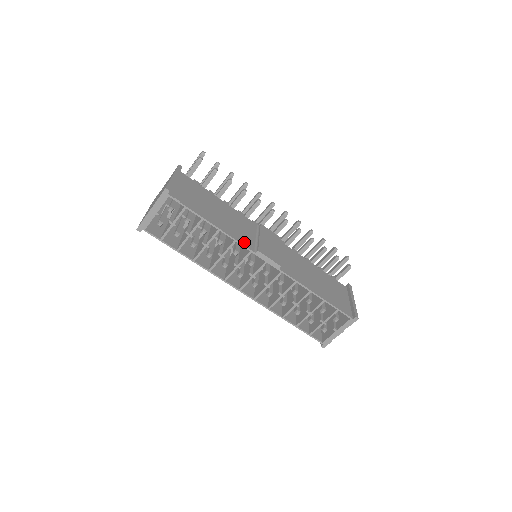
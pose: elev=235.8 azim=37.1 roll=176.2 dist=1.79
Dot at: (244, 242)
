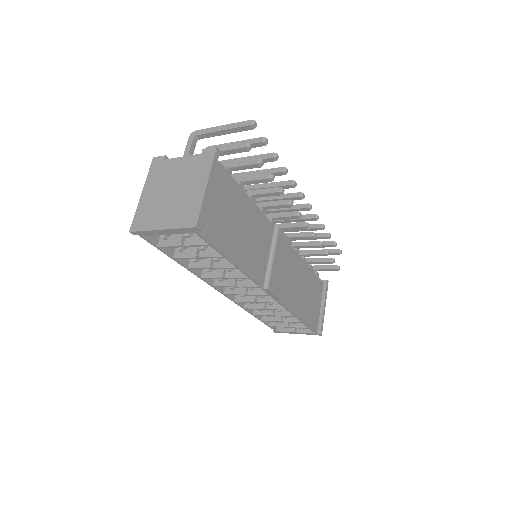
Dot at: (257, 276)
